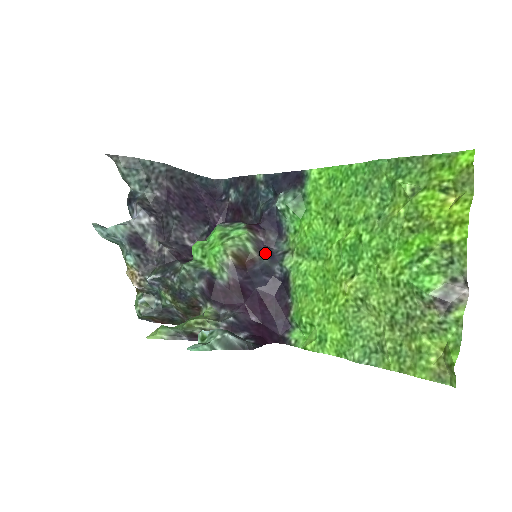
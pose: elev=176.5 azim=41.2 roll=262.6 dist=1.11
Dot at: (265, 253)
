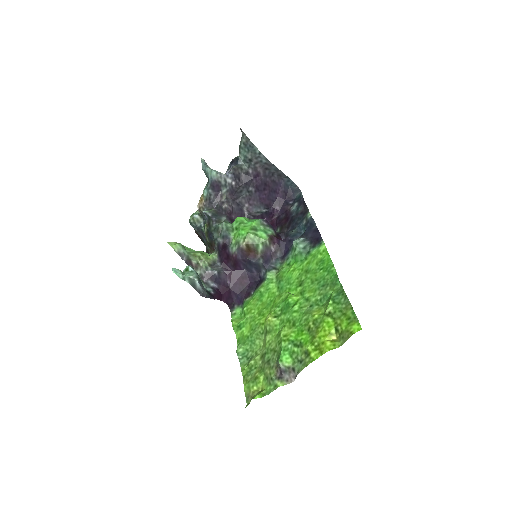
Dot at: (265, 258)
